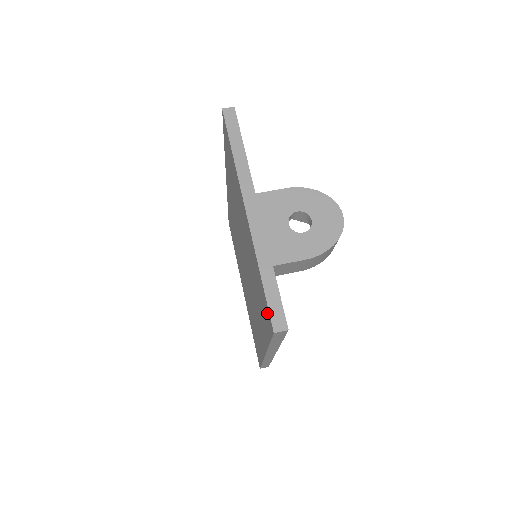
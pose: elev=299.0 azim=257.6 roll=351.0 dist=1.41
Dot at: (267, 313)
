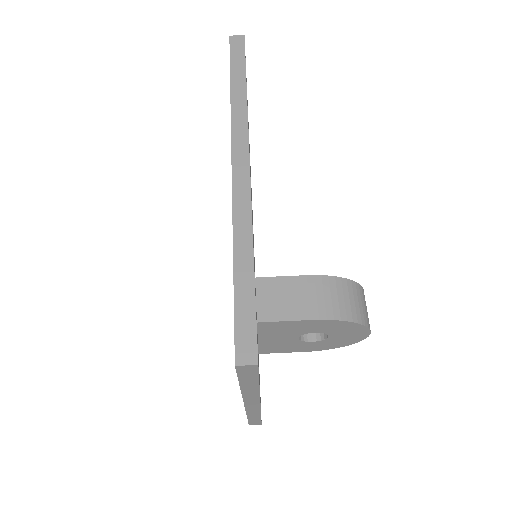
Dot at: occluded
